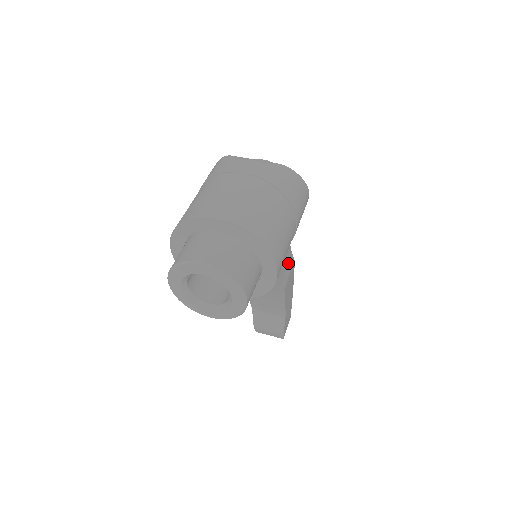
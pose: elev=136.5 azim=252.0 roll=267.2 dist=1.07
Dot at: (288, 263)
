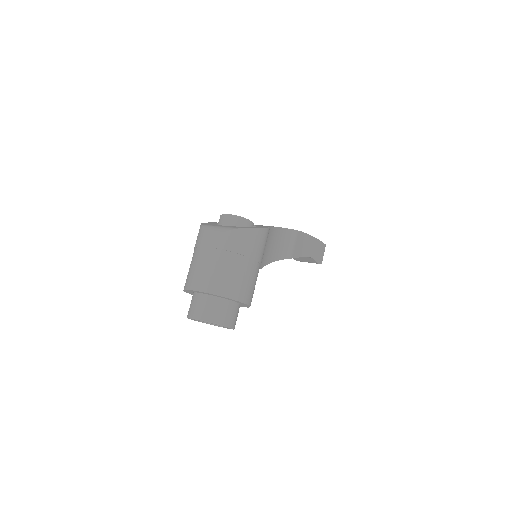
Dot at: (289, 239)
